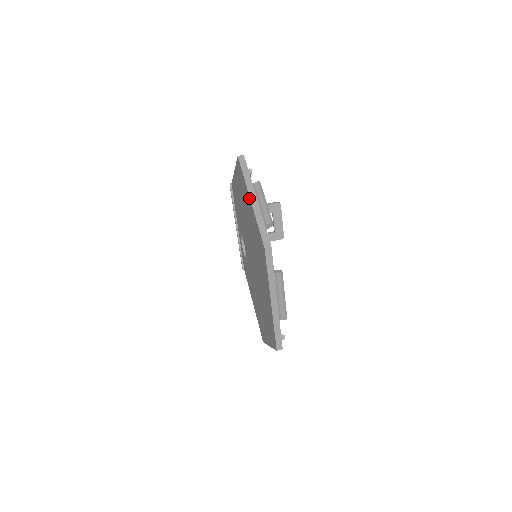
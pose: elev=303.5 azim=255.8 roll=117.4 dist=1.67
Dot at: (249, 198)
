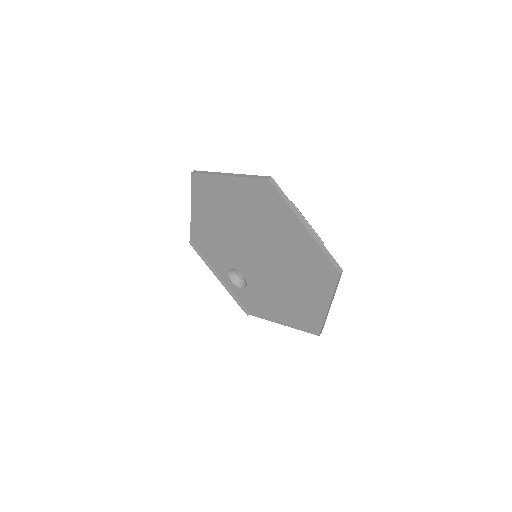
Dot at: (225, 178)
